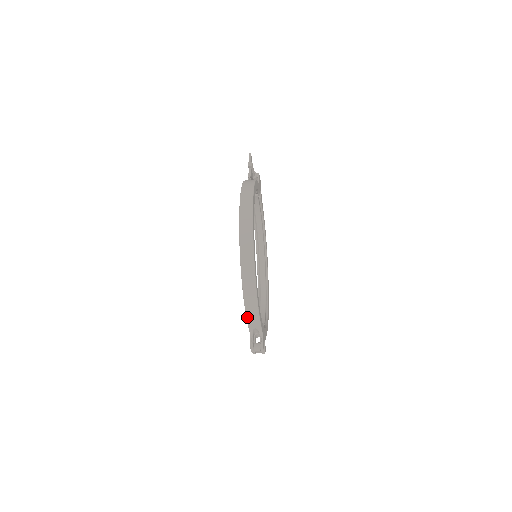
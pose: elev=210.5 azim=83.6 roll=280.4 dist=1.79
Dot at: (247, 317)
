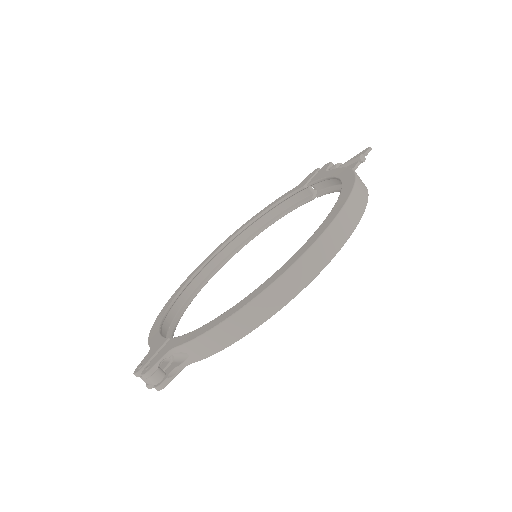
Dot at: (205, 335)
